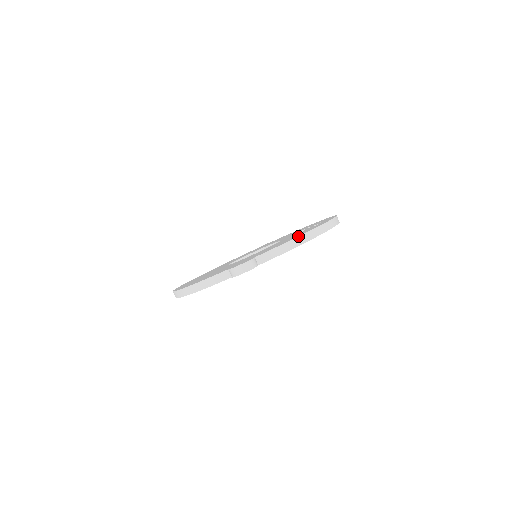
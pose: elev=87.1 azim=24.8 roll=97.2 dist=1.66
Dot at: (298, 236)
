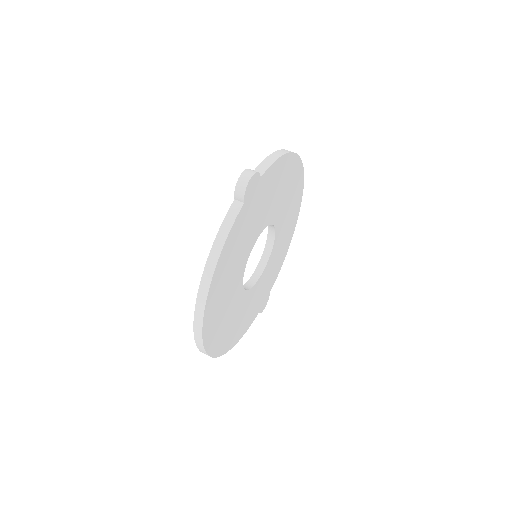
Dot at: (276, 151)
